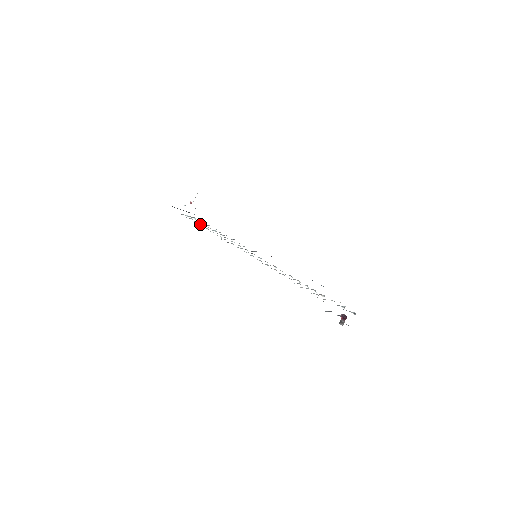
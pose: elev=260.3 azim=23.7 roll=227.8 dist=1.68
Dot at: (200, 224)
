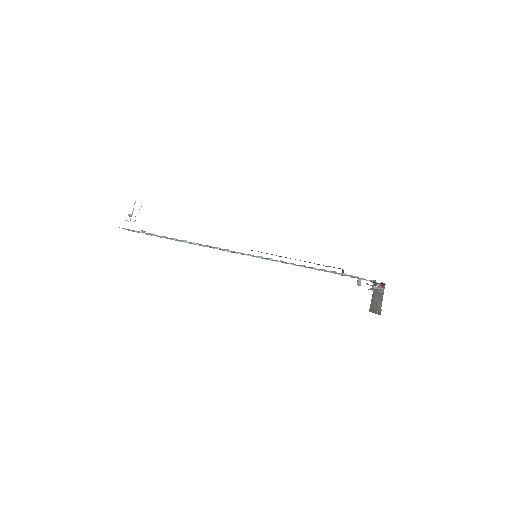
Dot at: occluded
